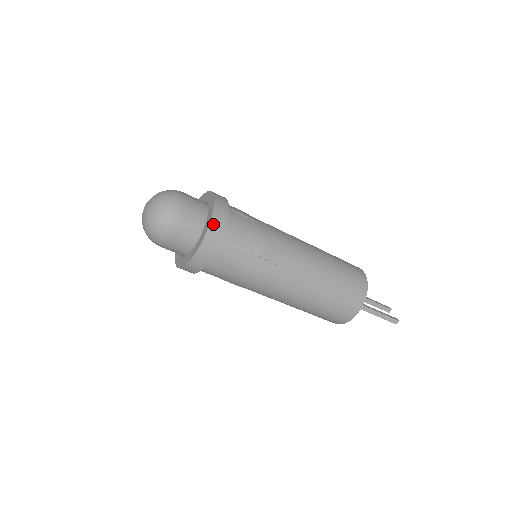
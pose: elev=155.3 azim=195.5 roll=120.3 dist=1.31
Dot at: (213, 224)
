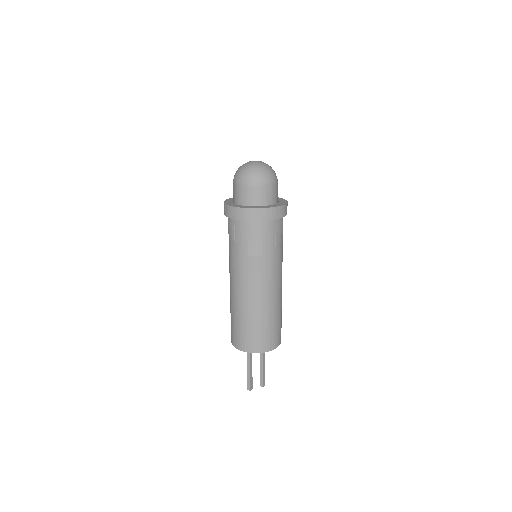
Dot at: (255, 211)
